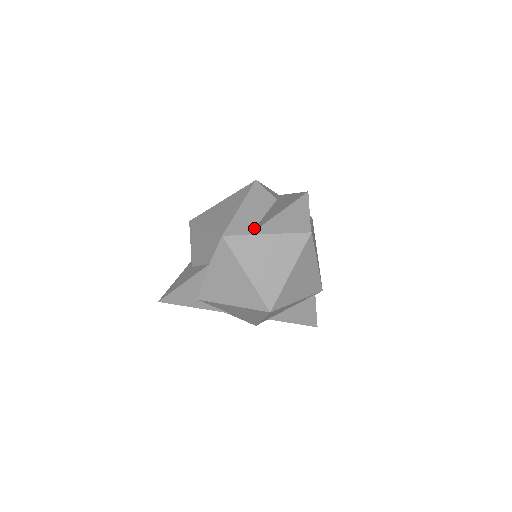
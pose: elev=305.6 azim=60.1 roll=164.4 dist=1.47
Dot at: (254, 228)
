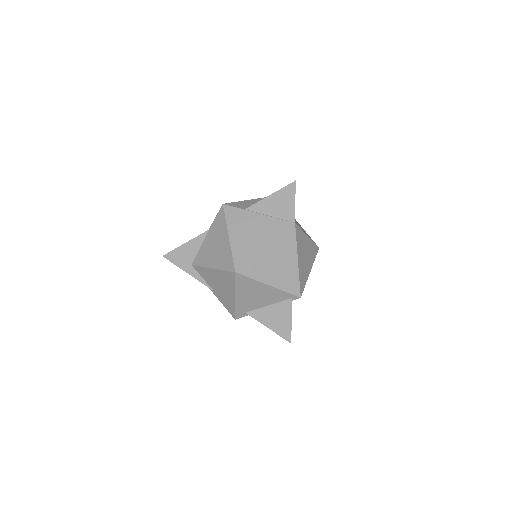
Dot at: occluded
